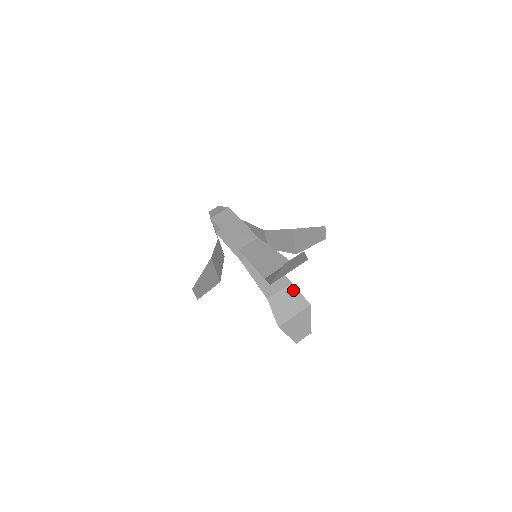
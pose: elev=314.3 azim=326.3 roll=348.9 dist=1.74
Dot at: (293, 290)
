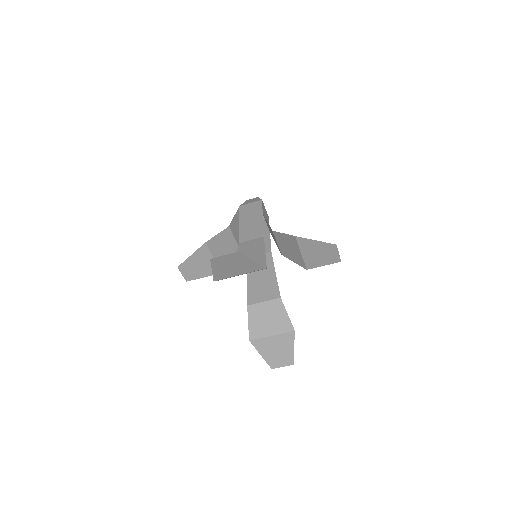
Dot at: (280, 306)
